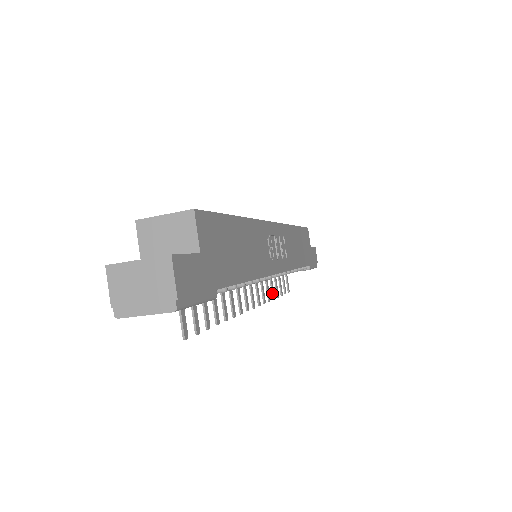
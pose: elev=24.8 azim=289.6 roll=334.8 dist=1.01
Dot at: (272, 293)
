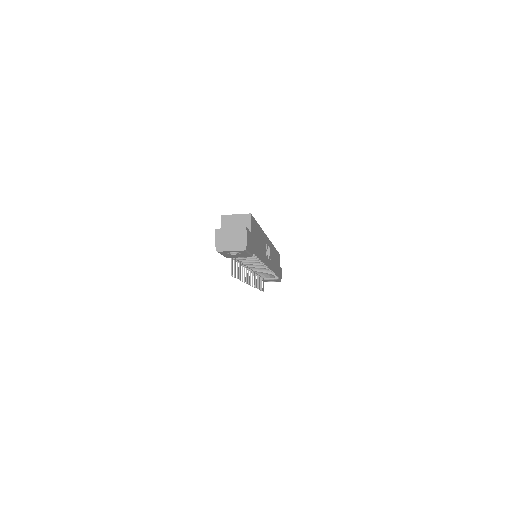
Dot at: (257, 285)
